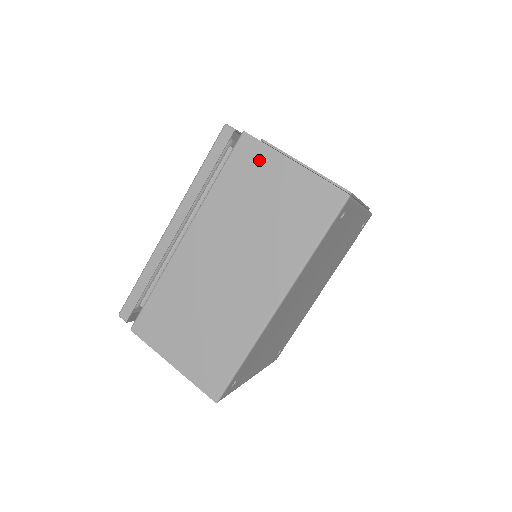
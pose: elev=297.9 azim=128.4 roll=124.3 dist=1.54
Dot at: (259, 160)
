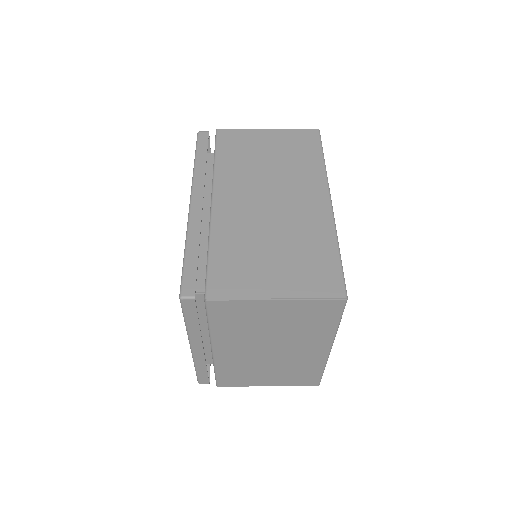
Dot at: (242, 137)
